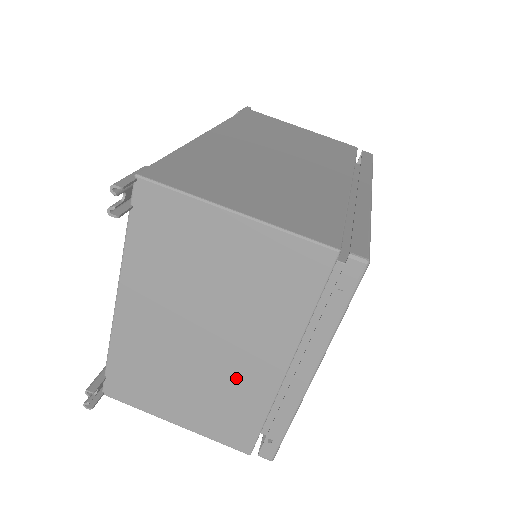
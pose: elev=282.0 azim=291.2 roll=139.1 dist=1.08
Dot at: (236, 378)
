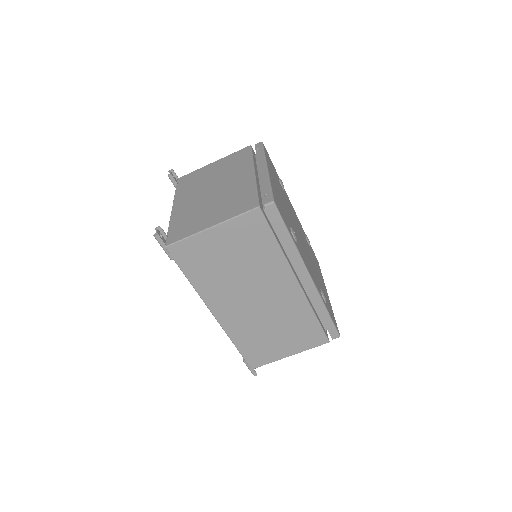
Dot at: occluded
